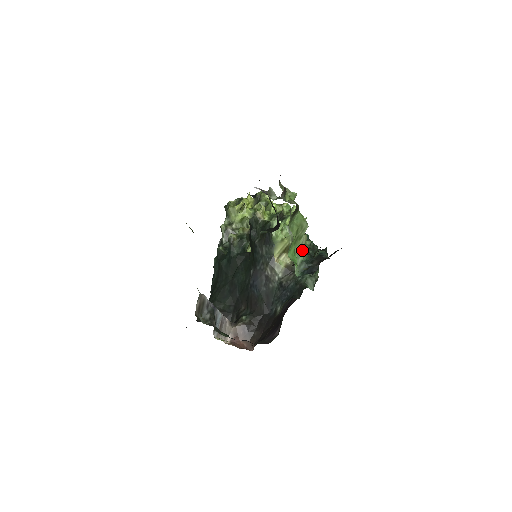
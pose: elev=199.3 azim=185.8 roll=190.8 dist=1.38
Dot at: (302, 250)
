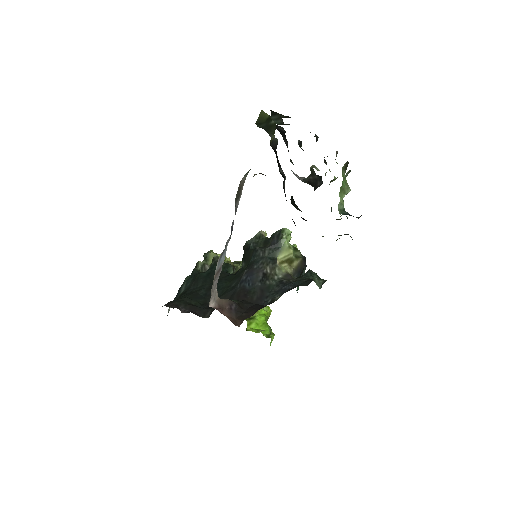
Dot at: (343, 204)
